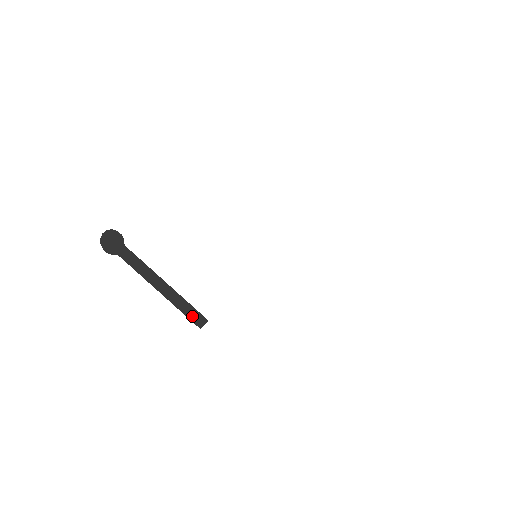
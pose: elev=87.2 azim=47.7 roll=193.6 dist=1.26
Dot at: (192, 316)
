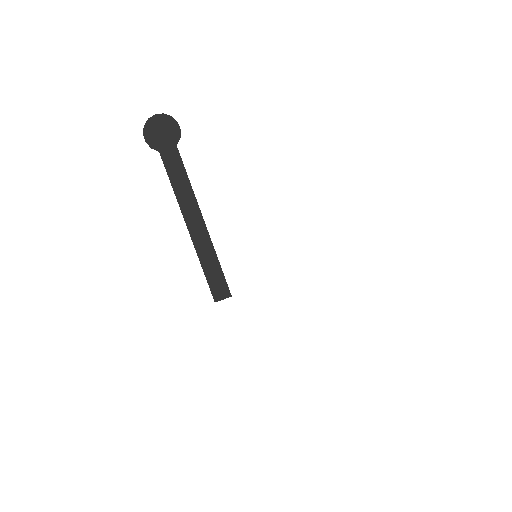
Dot at: (213, 281)
